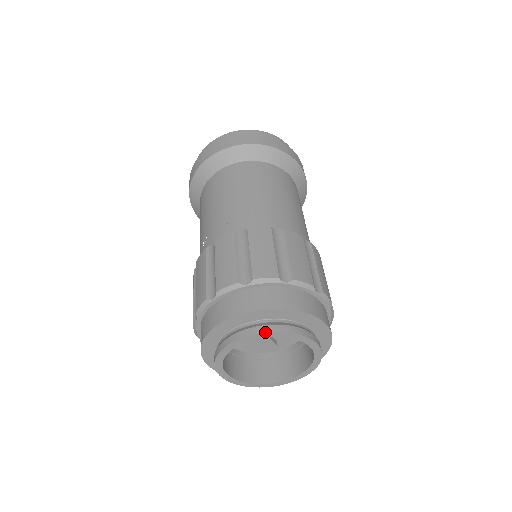
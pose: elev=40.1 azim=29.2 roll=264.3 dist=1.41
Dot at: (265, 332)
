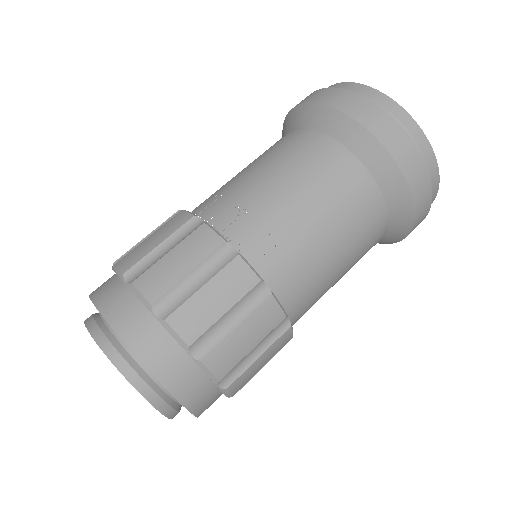
Dot at: (147, 400)
